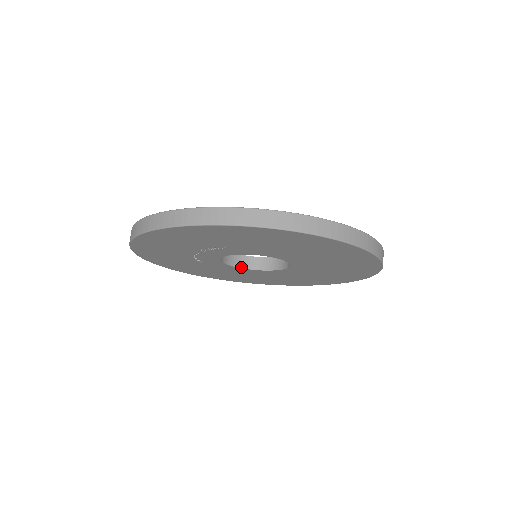
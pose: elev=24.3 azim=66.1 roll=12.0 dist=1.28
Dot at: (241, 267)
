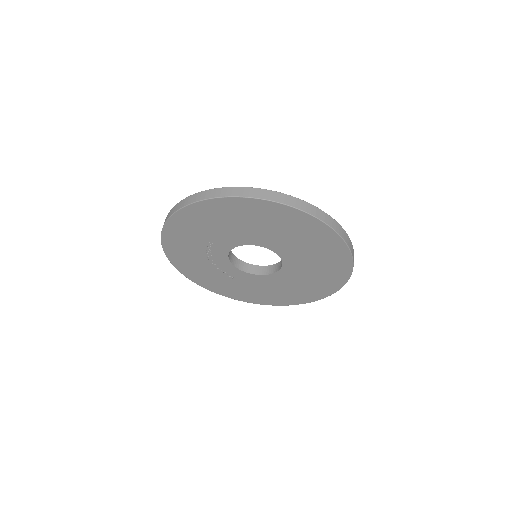
Dot at: (261, 274)
